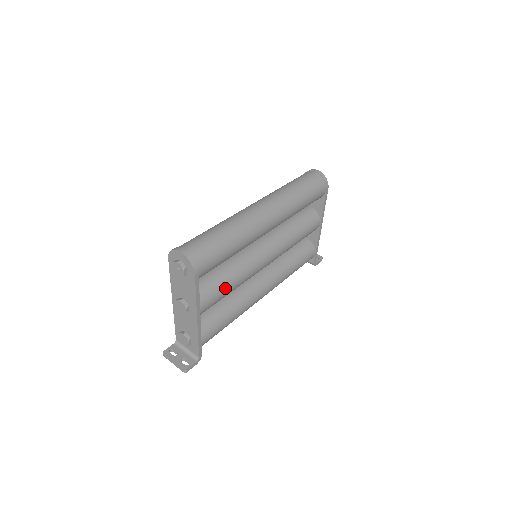
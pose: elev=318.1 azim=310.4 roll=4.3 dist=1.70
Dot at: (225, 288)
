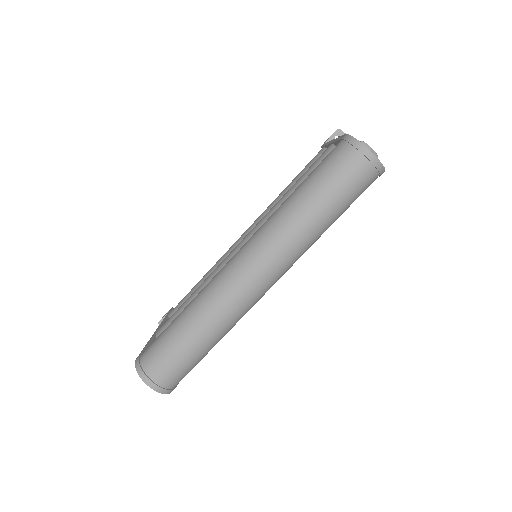
Dot at: occluded
